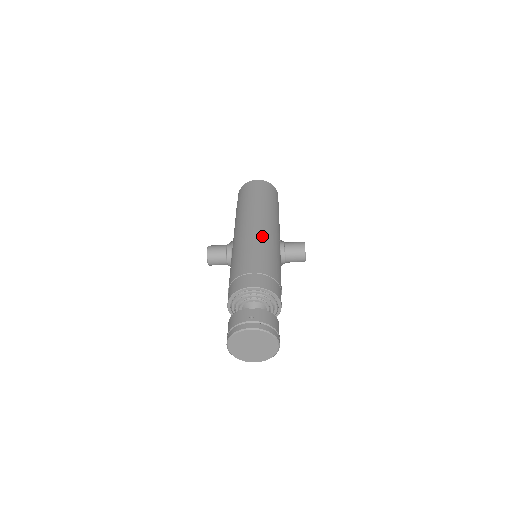
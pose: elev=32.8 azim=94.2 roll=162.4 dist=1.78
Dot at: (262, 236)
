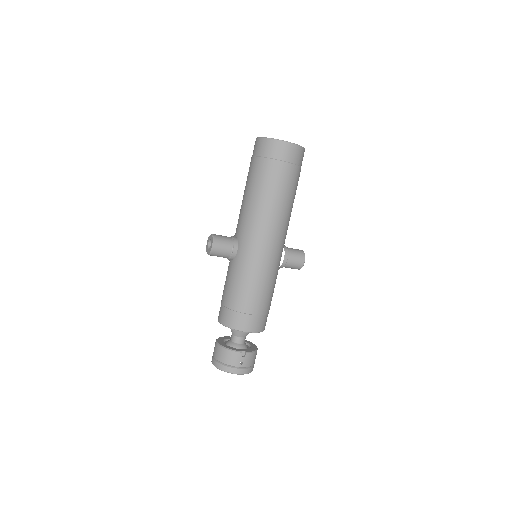
Dot at: (273, 260)
